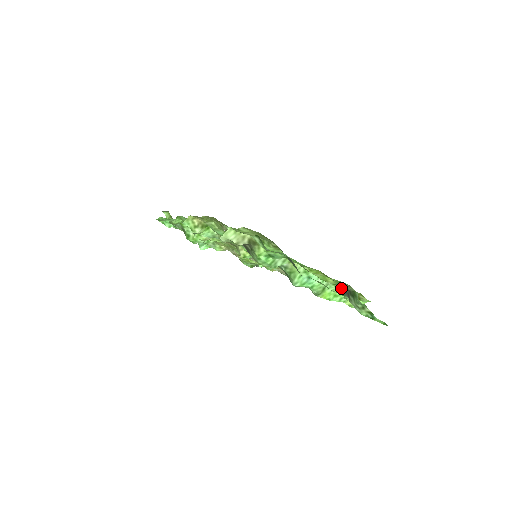
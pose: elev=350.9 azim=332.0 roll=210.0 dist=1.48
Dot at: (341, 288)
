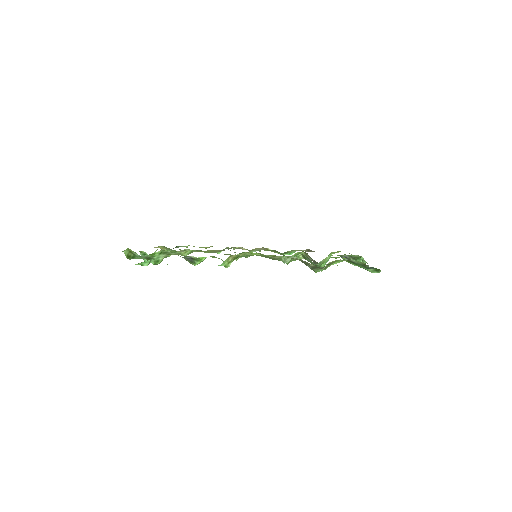
Dot at: (340, 256)
